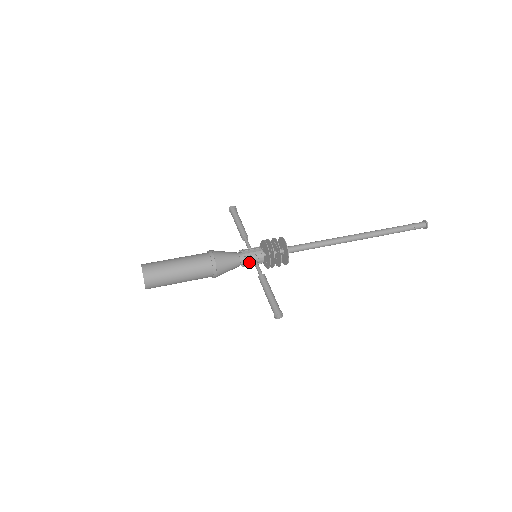
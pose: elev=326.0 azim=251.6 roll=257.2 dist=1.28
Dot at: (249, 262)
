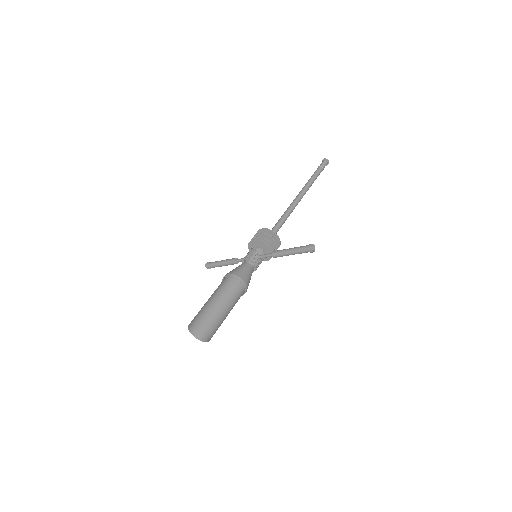
Dot at: (256, 260)
